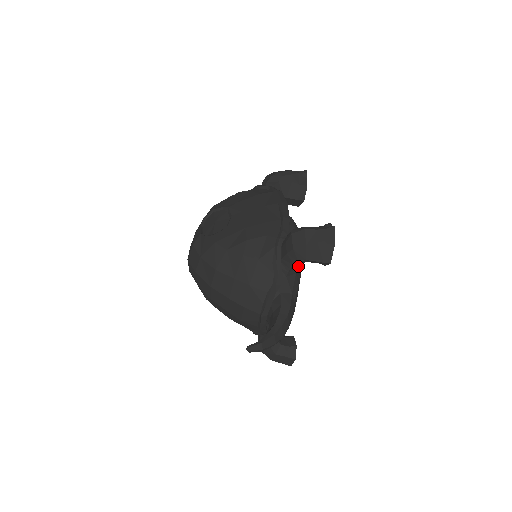
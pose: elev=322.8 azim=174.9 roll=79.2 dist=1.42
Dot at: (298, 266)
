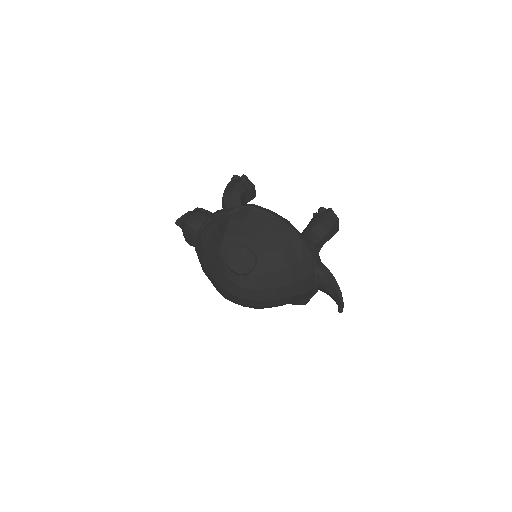
Dot at: occluded
